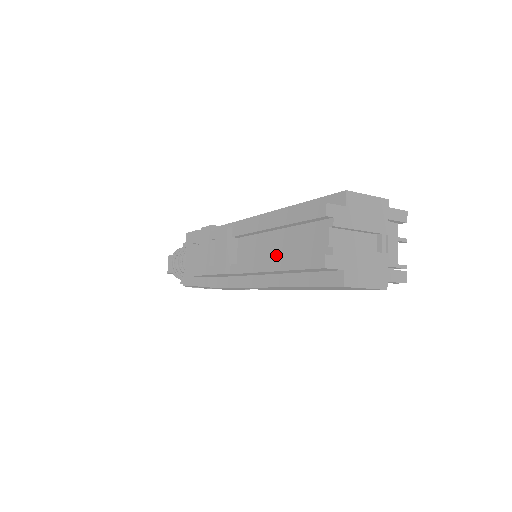
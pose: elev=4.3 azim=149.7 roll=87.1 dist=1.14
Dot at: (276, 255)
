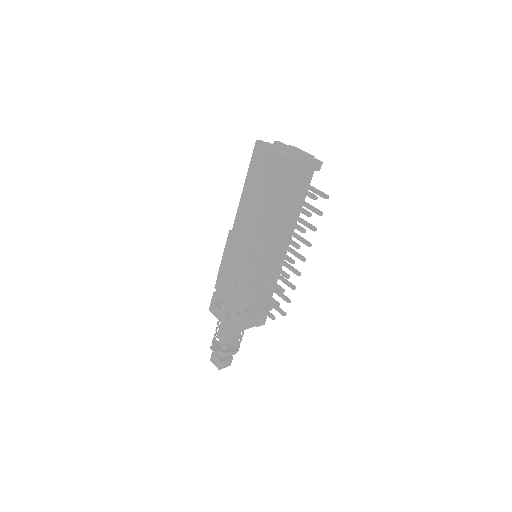
Dot at: occluded
